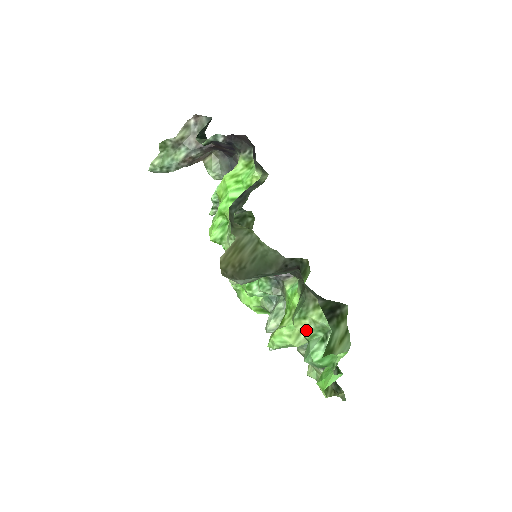
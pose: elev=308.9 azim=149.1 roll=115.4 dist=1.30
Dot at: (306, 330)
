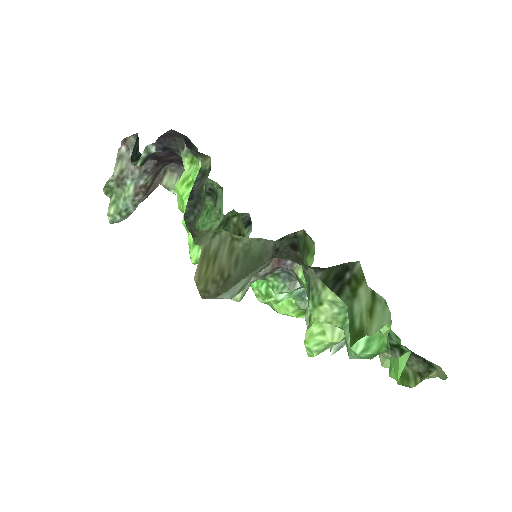
Dot at: (332, 317)
